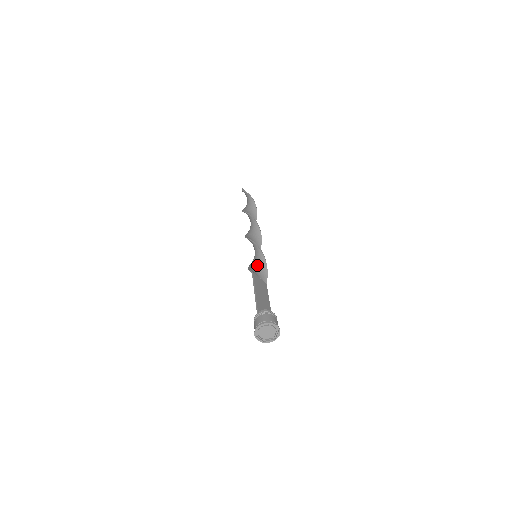
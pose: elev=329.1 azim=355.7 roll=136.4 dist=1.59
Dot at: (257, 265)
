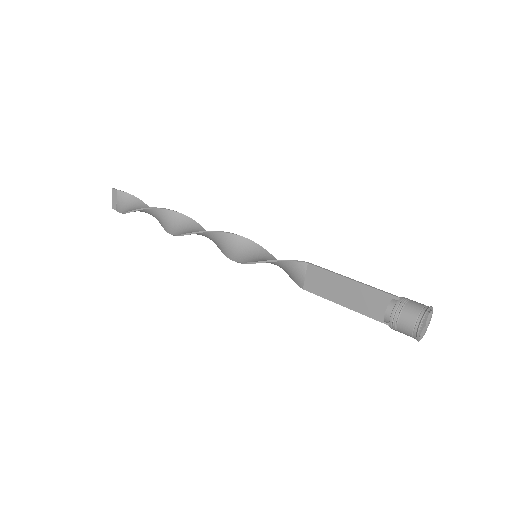
Dot at: occluded
